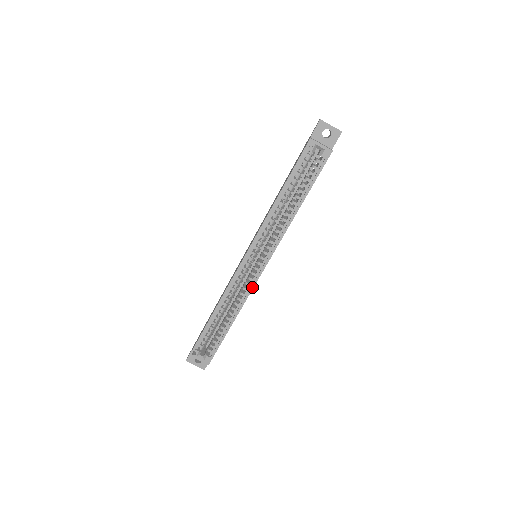
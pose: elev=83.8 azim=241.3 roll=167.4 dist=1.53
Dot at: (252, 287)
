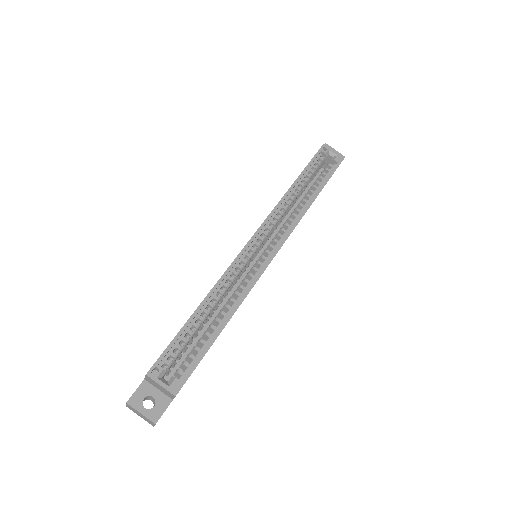
Dot at: (258, 277)
